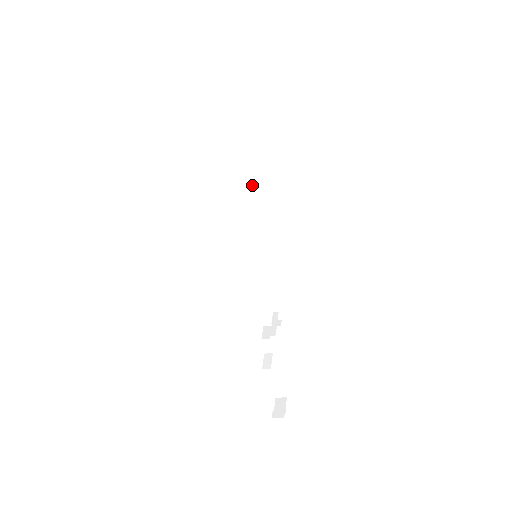
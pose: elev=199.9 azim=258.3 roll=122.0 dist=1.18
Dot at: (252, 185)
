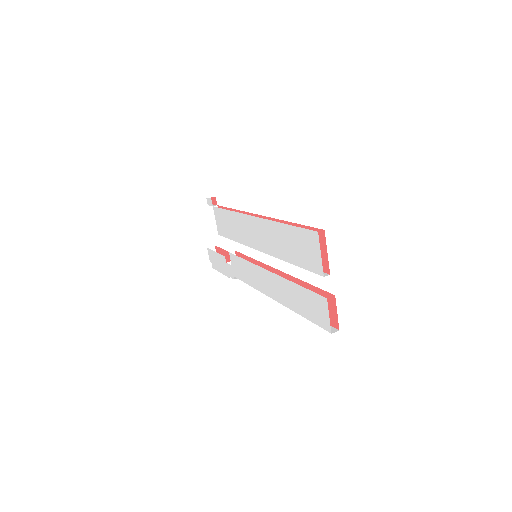
Dot at: occluded
